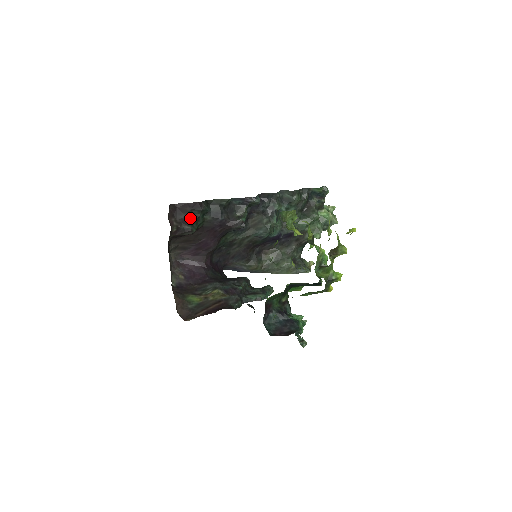
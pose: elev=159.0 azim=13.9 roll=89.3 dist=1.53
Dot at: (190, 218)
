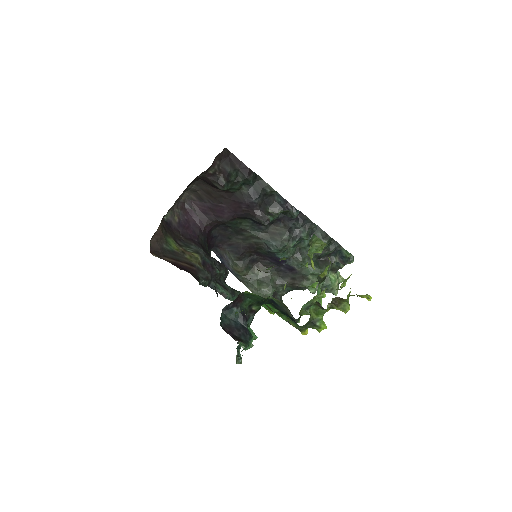
Dot at: (232, 175)
